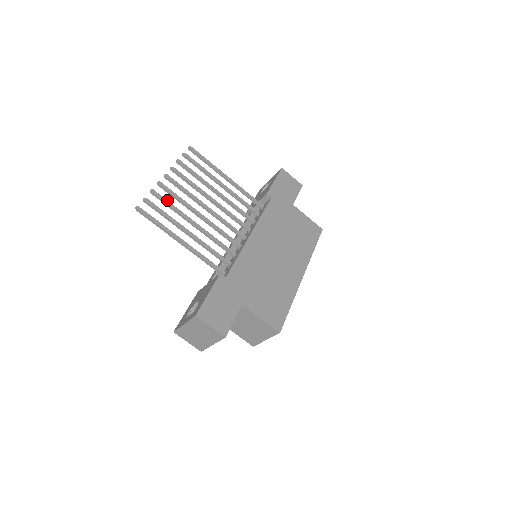
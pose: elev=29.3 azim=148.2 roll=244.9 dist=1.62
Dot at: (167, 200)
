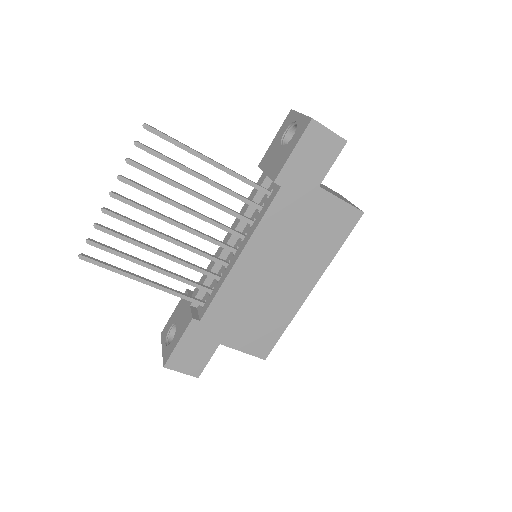
Dot at: (118, 234)
